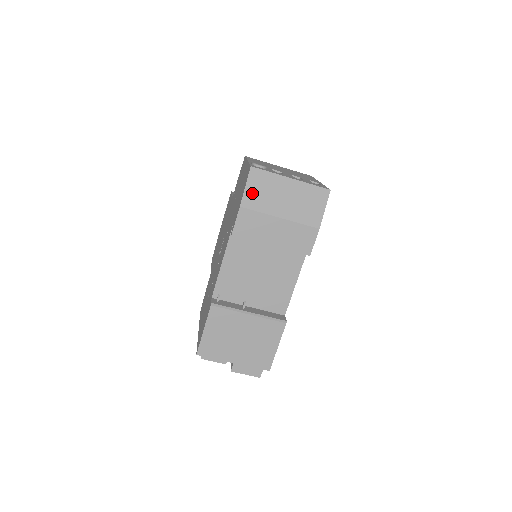
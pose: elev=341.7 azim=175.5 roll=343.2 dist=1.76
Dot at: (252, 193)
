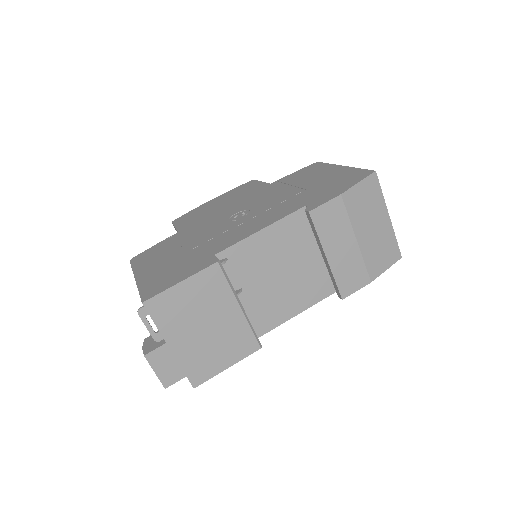
Dot at: (358, 194)
